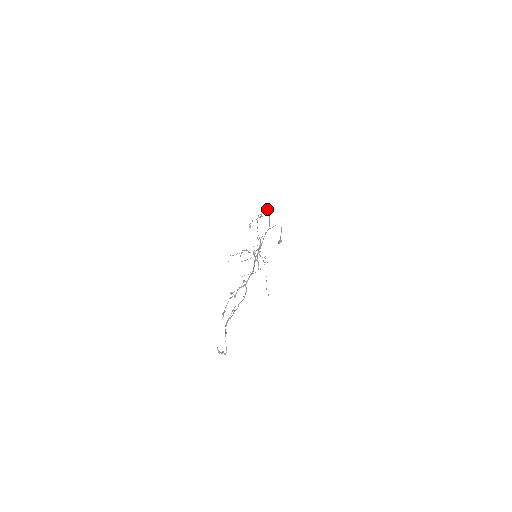
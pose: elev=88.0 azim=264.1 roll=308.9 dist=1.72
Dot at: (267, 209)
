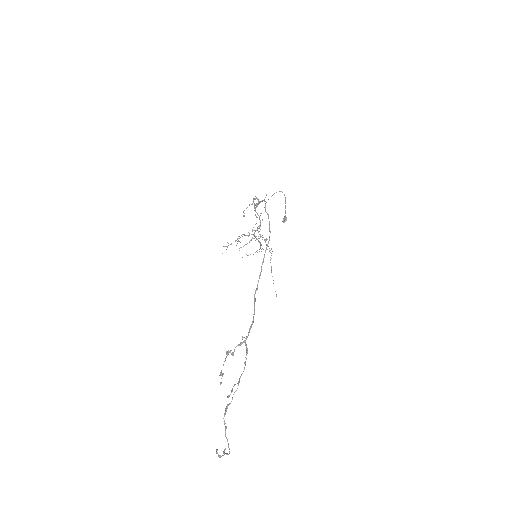
Dot at: (264, 201)
